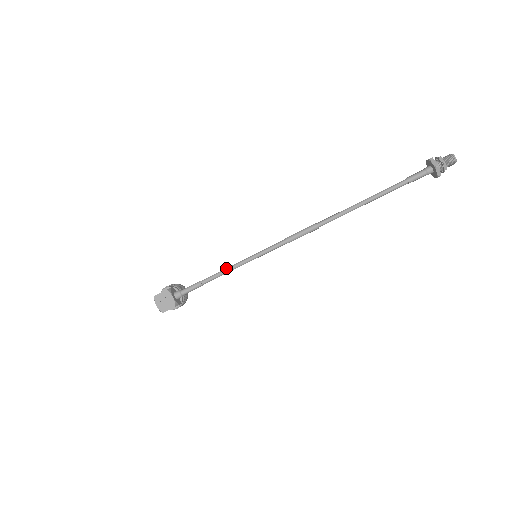
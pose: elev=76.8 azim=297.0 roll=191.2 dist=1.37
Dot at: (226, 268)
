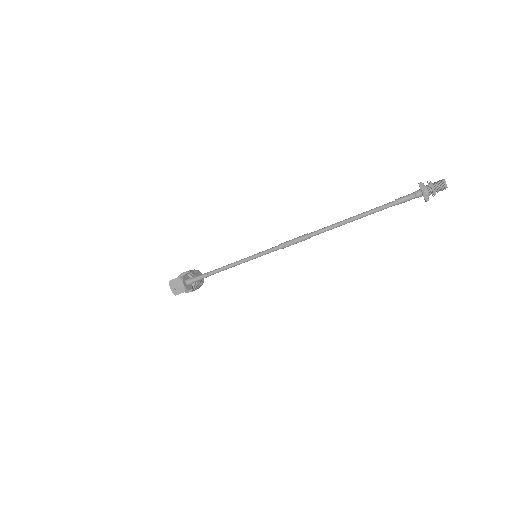
Dot at: (228, 264)
